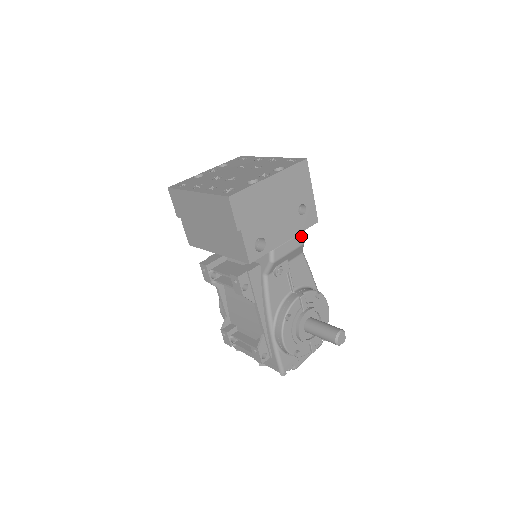
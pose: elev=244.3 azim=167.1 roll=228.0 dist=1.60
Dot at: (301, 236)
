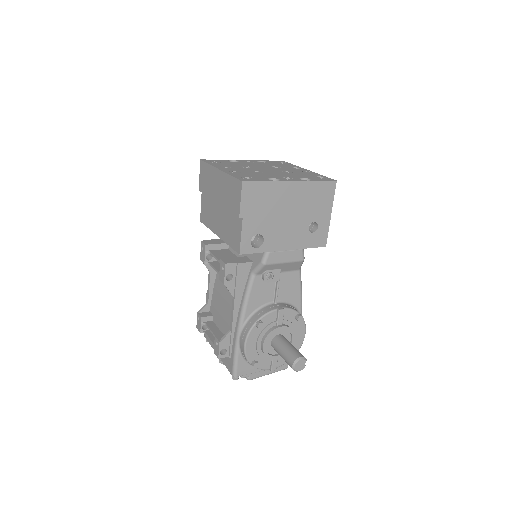
Dot at: (303, 252)
